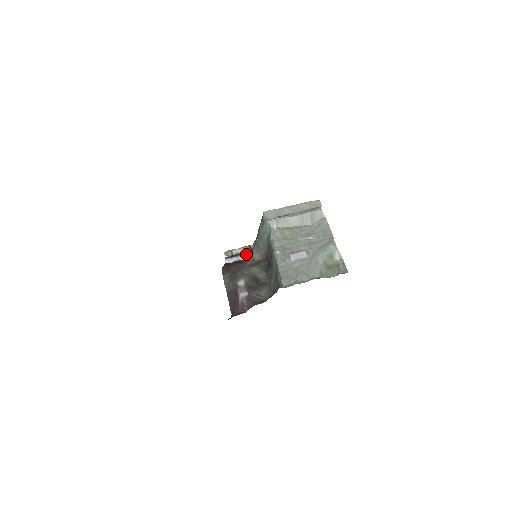
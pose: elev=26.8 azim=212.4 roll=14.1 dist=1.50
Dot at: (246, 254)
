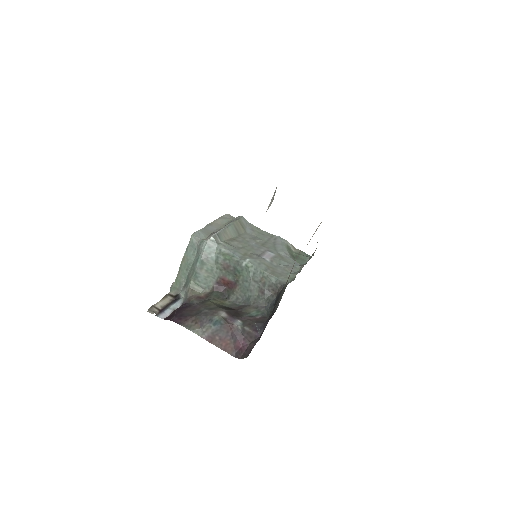
Dot at: (175, 302)
